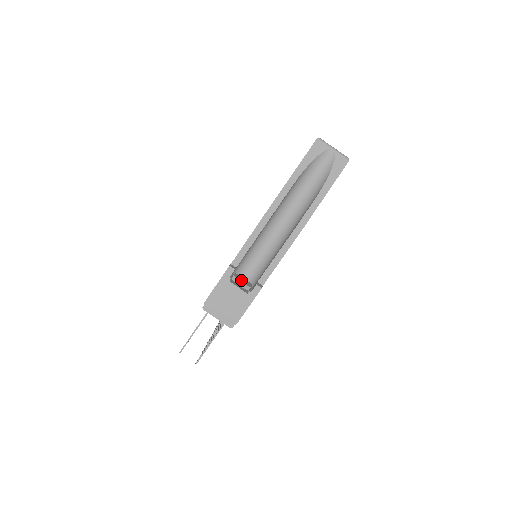
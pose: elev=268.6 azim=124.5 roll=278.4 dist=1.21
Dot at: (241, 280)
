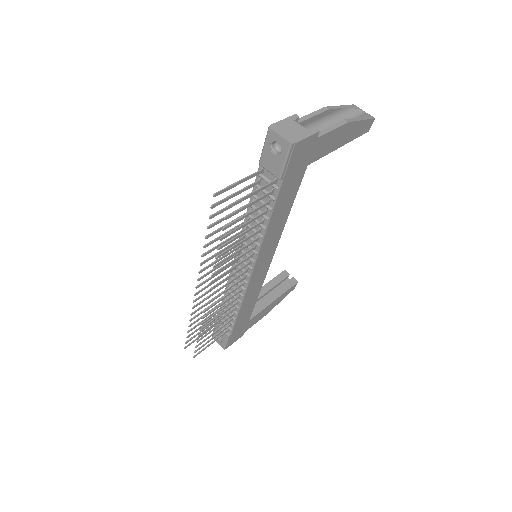
Dot at: occluded
